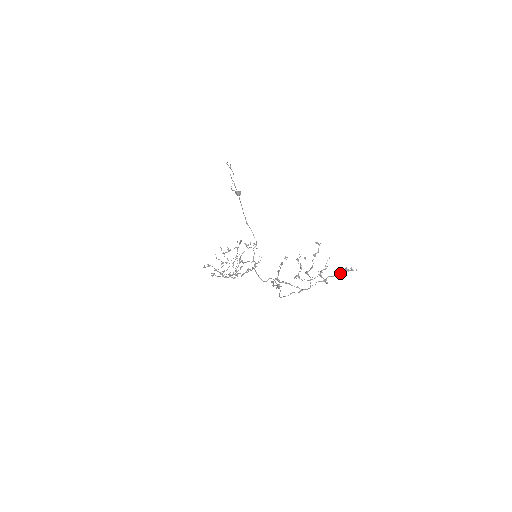
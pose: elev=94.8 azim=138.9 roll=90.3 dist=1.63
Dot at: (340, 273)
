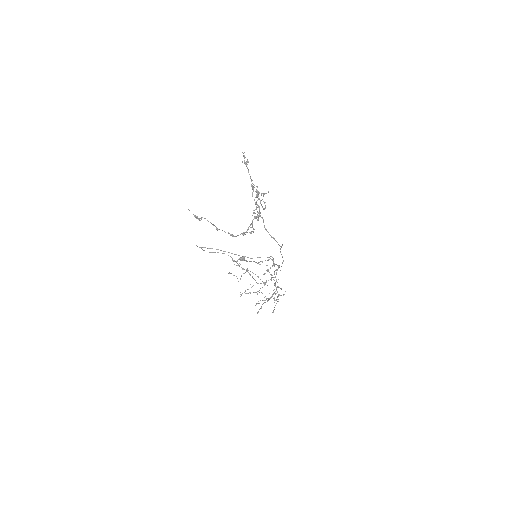
Dot at: (248, 170)
